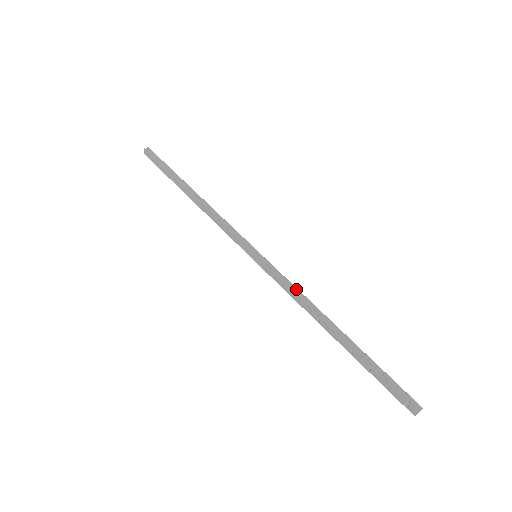
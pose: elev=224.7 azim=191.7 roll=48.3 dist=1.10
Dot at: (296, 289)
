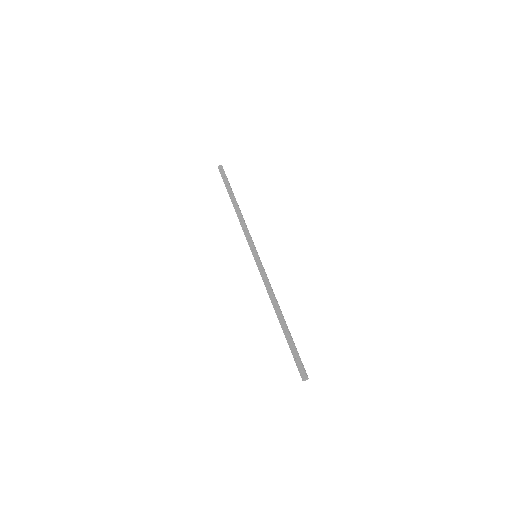
Dot at: occluded
